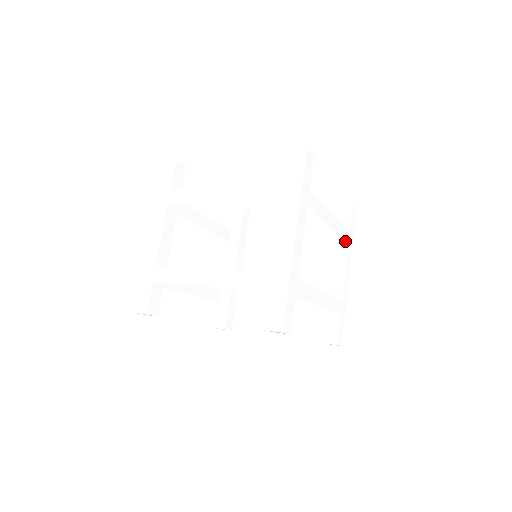
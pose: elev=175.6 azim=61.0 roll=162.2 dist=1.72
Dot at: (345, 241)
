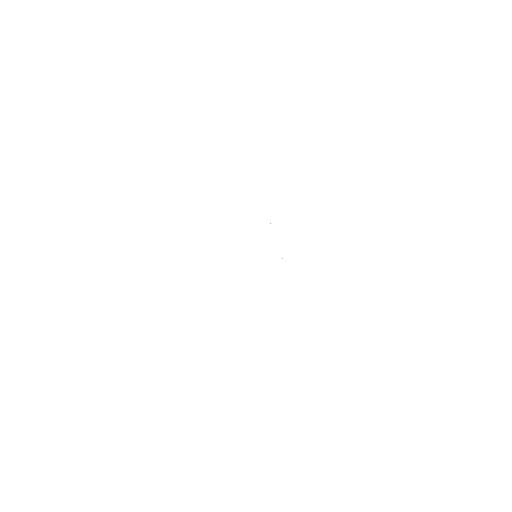
Dot at: (346, 230)
